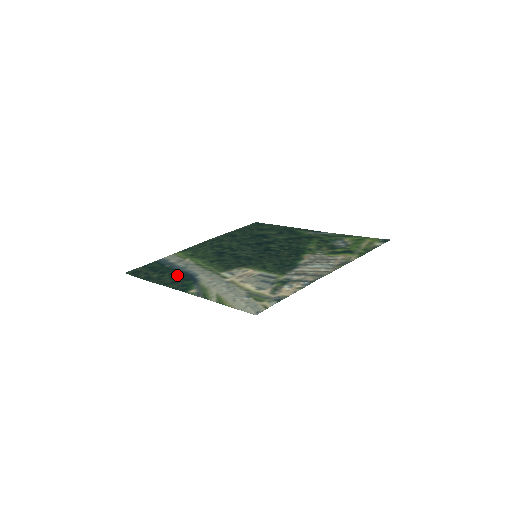
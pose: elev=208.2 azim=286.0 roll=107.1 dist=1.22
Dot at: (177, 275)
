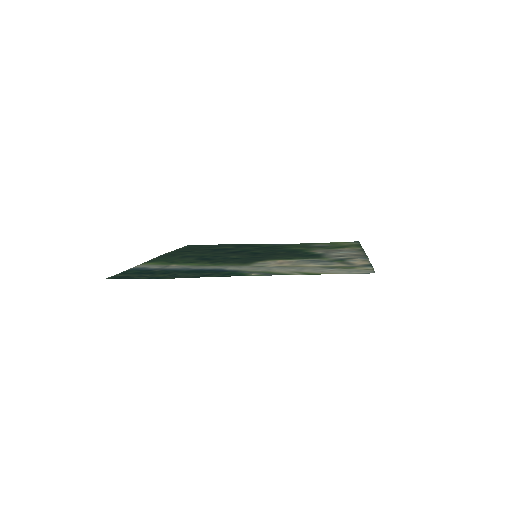
Dot at: (195, 271)
